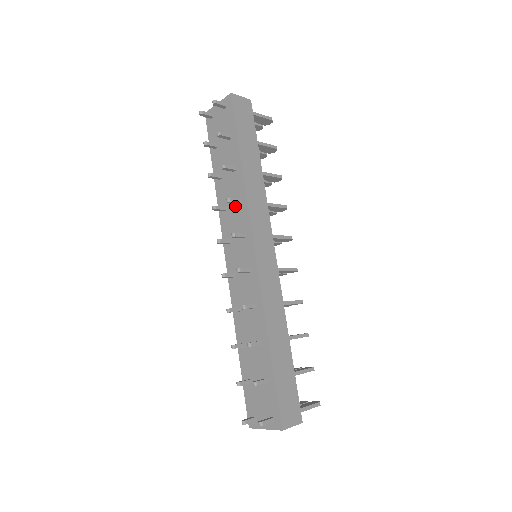
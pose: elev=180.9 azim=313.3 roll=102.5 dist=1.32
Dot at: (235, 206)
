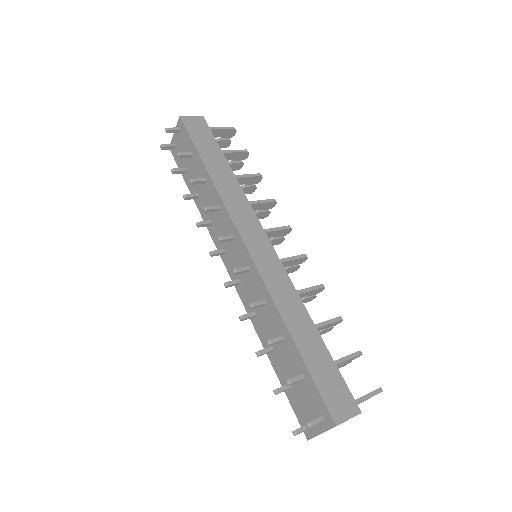
Dot at: (217, 214)
